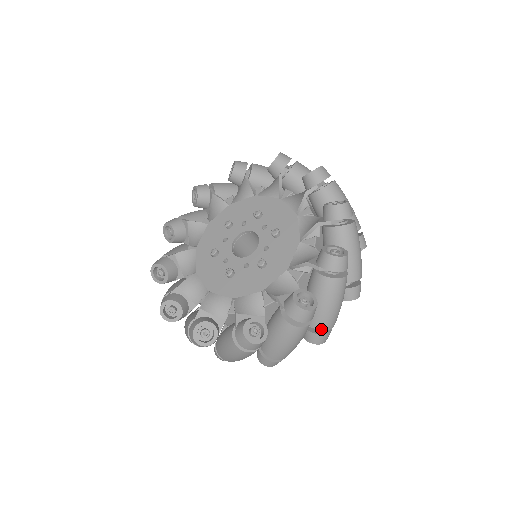
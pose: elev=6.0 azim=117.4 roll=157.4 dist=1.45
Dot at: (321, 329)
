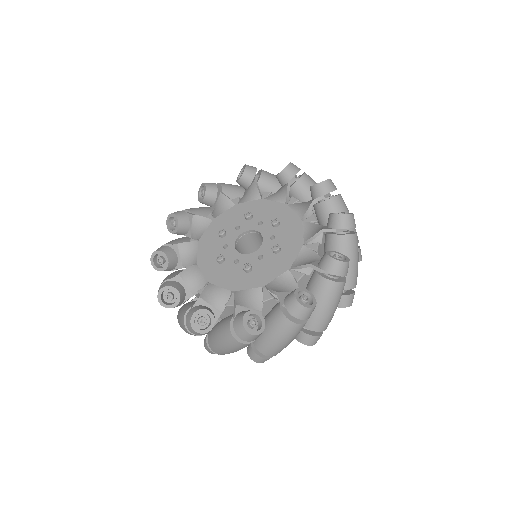
Dot at: (261, 352)
